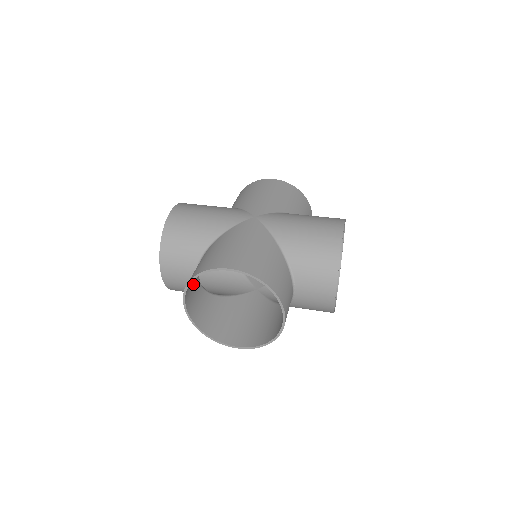
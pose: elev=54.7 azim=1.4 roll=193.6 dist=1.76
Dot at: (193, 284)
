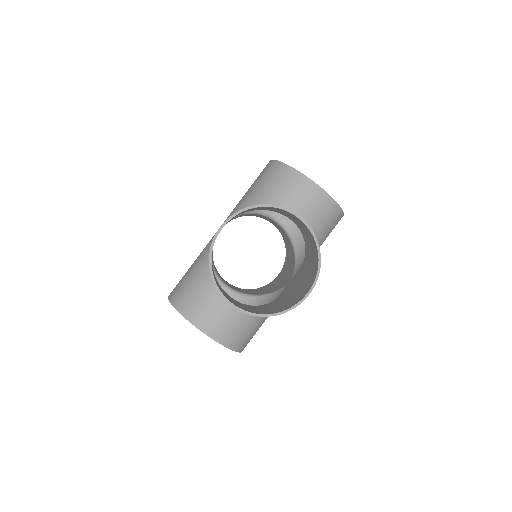
Dot at: (227, 296)
